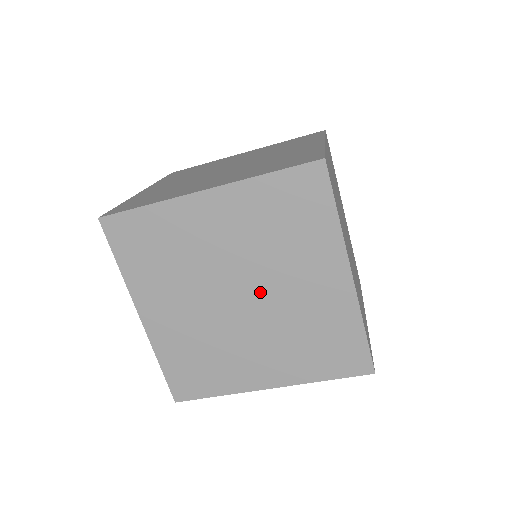
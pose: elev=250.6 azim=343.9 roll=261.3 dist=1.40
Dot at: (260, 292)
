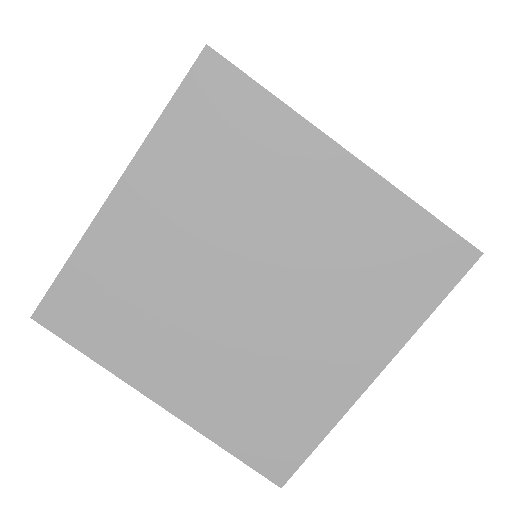
Dot at: (264, 261)
